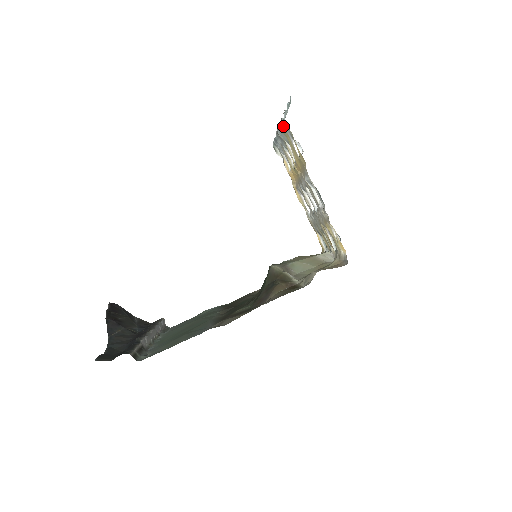
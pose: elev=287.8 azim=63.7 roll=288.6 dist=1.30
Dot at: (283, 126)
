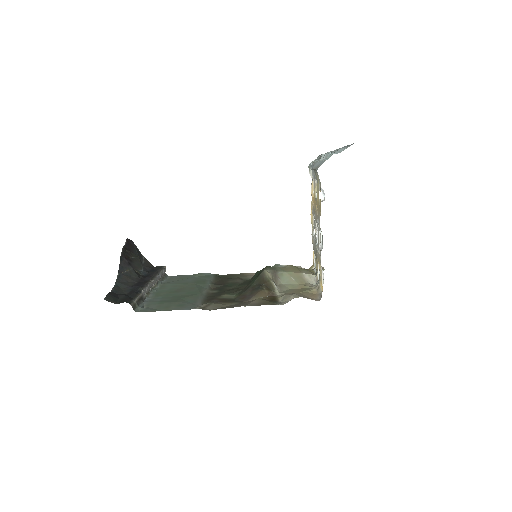
Dot at: occluded
